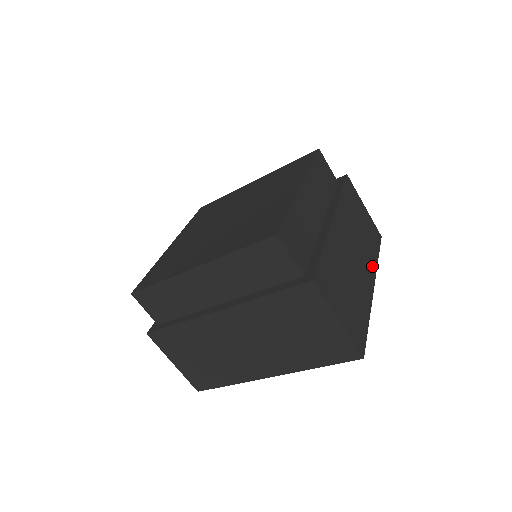
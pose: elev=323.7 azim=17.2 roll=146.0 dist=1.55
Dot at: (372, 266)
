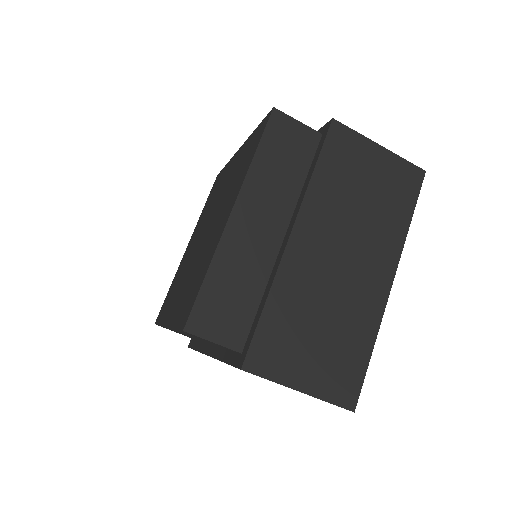
Dot at: occluded
